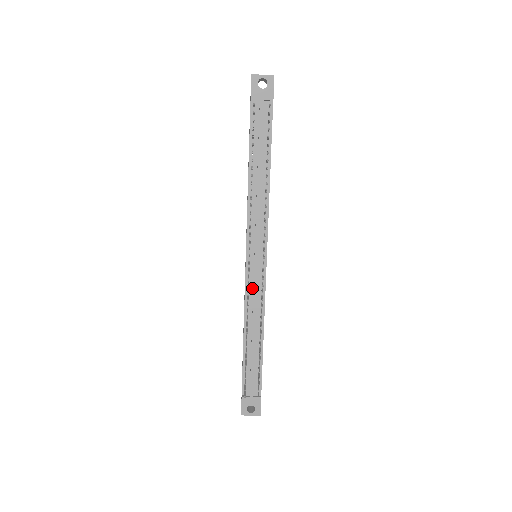
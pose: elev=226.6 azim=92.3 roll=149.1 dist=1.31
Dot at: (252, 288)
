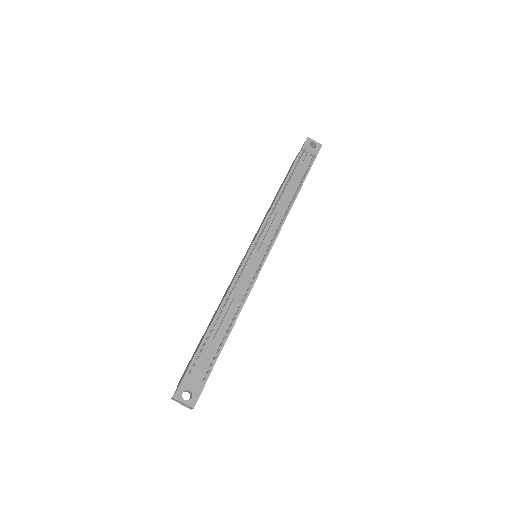
Dot at: (245, 273)
